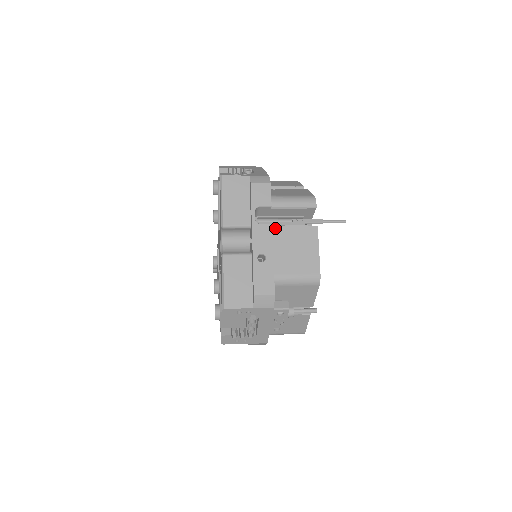
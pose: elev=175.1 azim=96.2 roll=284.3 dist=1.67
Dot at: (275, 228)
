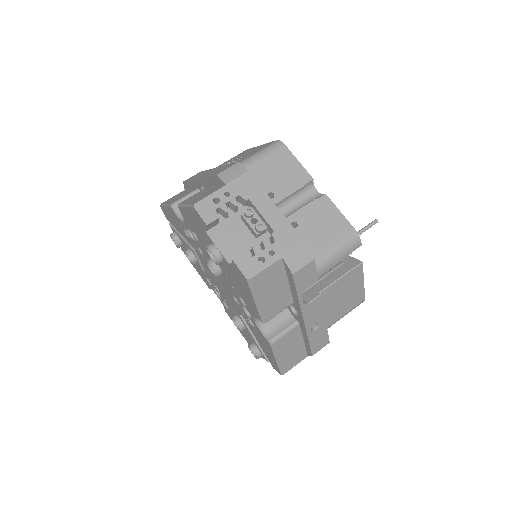
Dot at: (322, 294)
